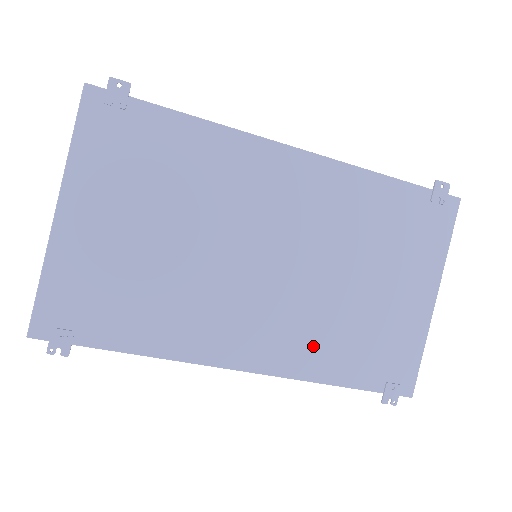
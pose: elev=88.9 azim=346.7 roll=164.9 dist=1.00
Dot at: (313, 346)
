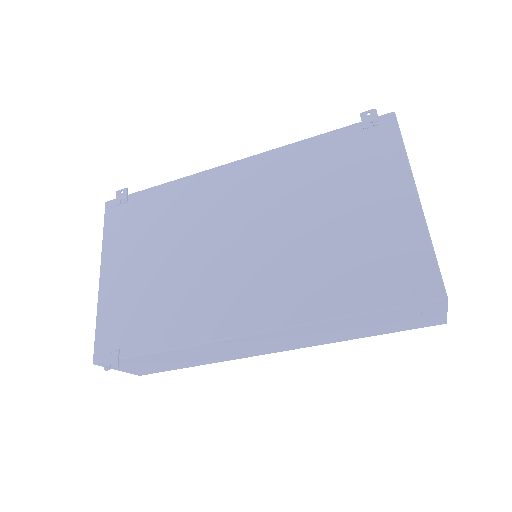
Dot at: (305, 289)
